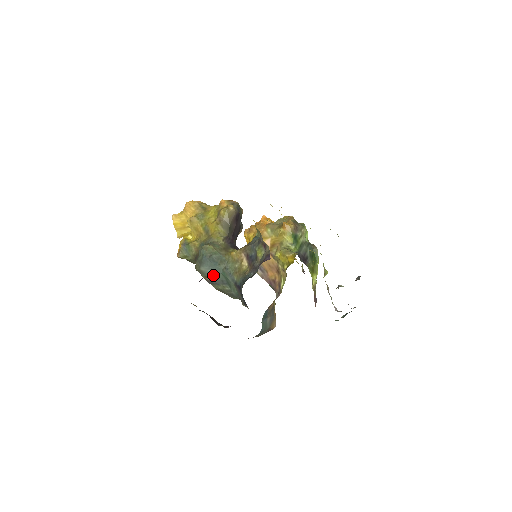
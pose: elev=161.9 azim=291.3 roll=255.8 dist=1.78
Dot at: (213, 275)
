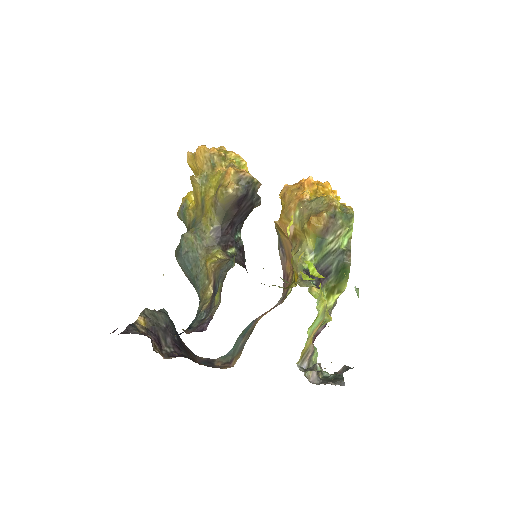
Dot at: (187, 275)
